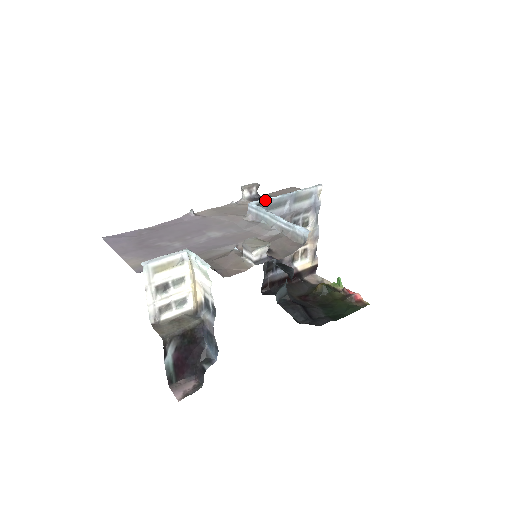
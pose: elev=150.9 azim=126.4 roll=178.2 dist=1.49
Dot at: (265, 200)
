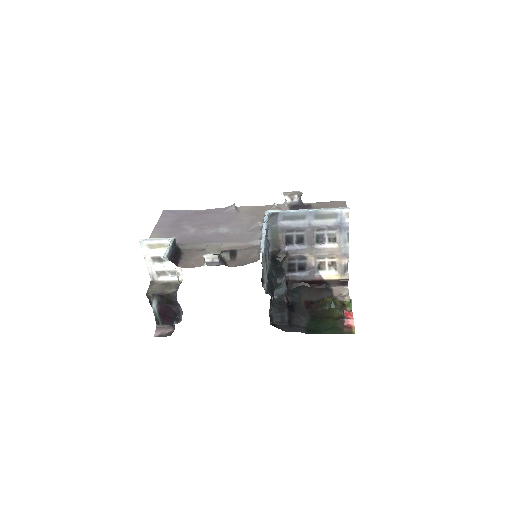
Dot at: (280, 211)
